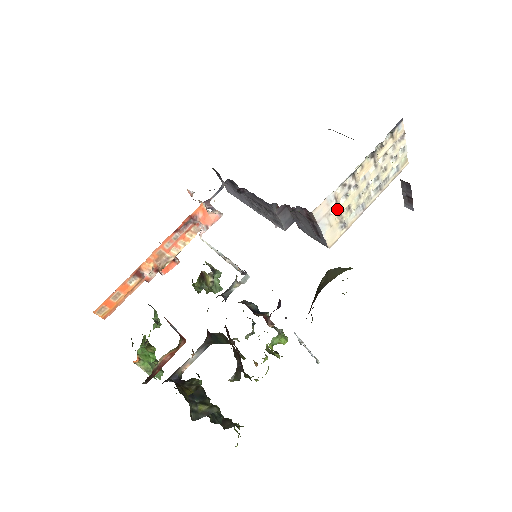
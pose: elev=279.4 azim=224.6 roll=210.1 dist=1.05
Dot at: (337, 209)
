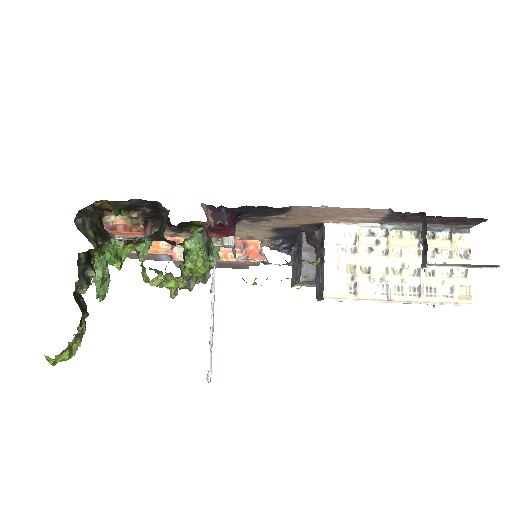
Dot at: (353, 254)
